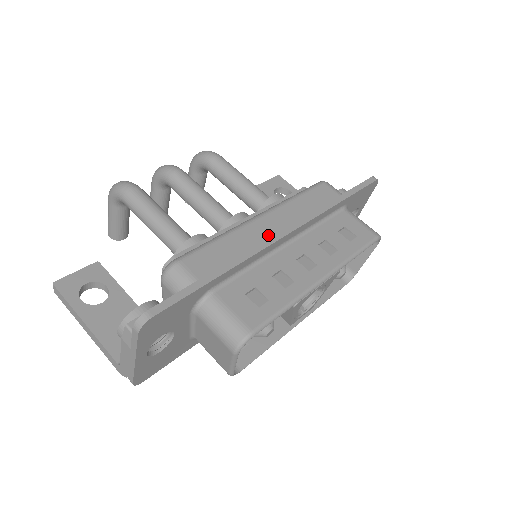
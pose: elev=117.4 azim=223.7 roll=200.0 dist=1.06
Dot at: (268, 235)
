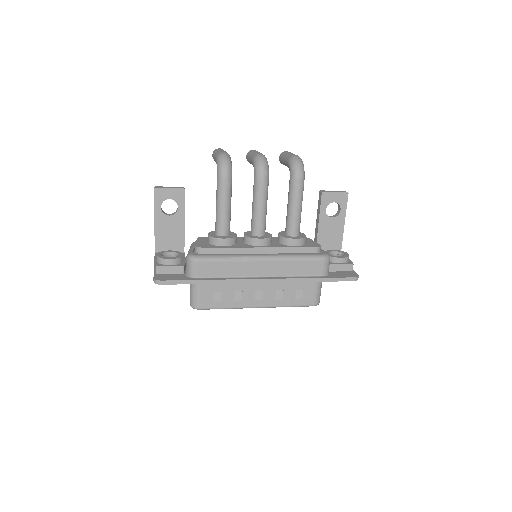
Dot at: (253, 273)
